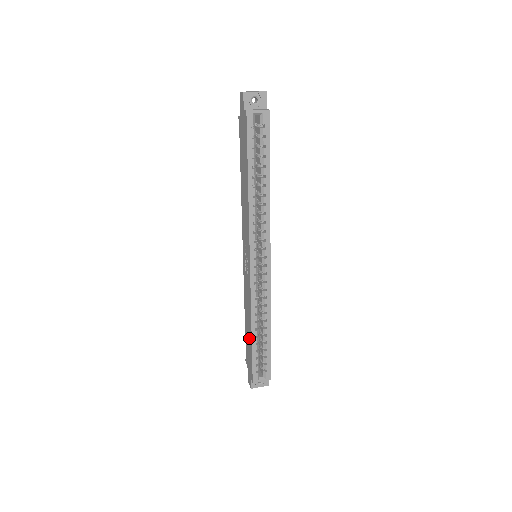
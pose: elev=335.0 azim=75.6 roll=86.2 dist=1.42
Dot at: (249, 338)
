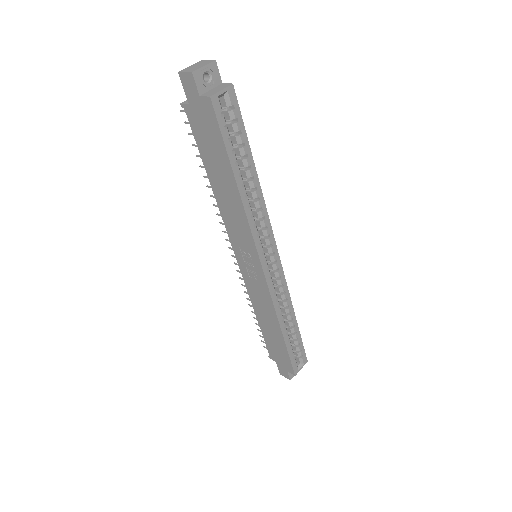
Dot at: (276, 338)
